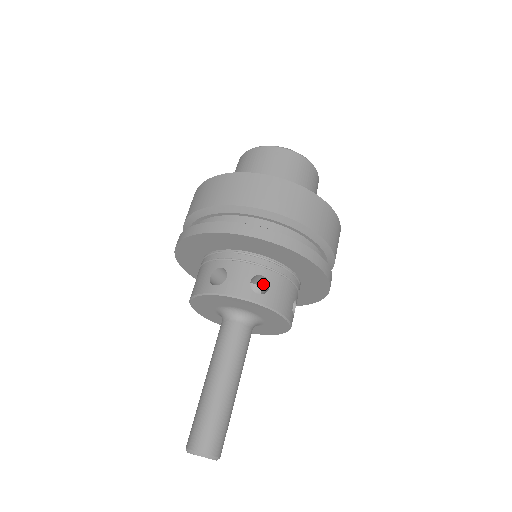
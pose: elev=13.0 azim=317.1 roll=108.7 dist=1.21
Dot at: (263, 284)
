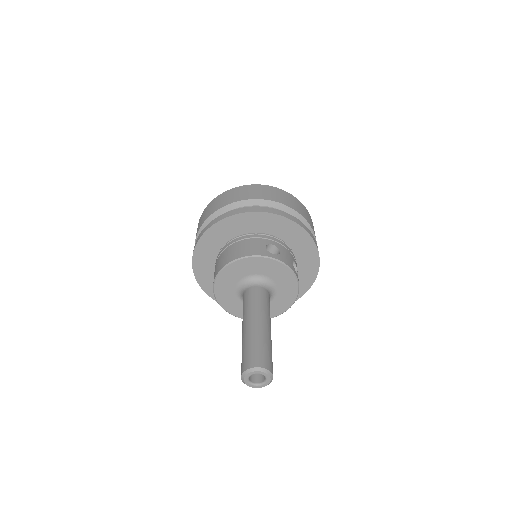
Dot at: occluded
